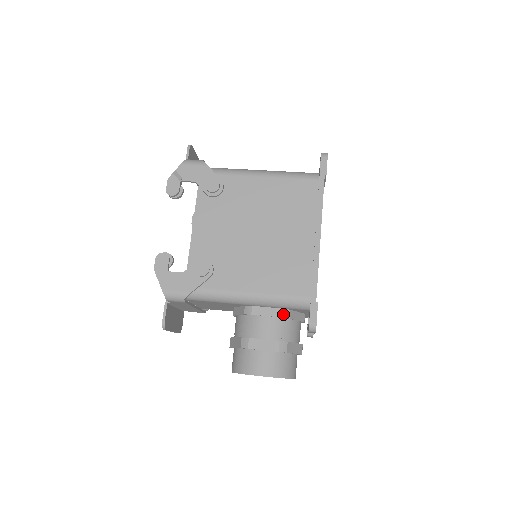
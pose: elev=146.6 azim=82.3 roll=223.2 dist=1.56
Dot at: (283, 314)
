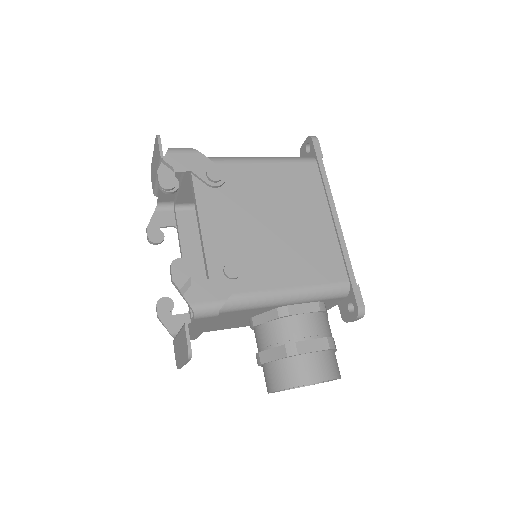
Dot at: (321, 307)
